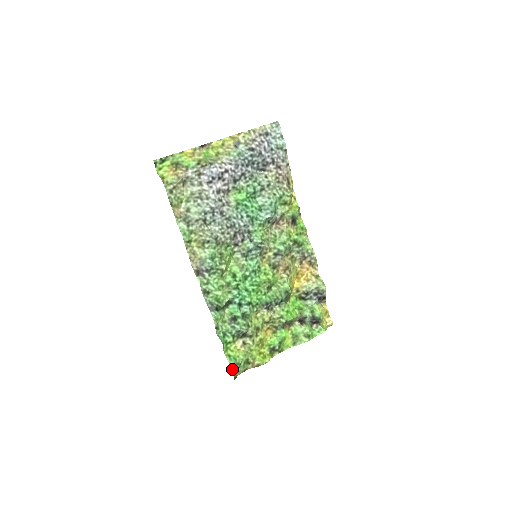
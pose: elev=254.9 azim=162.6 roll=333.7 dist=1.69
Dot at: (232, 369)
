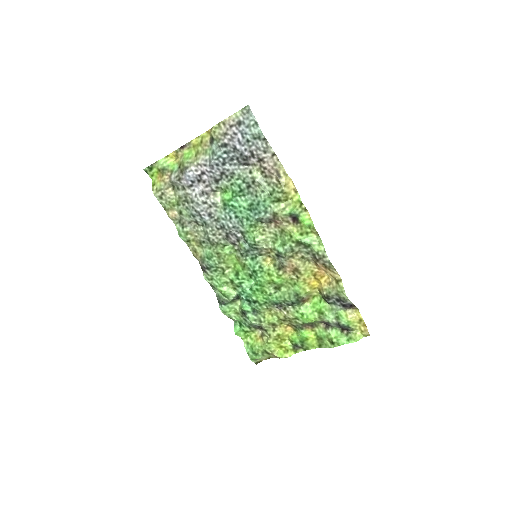
Dot at: (249, 356)
